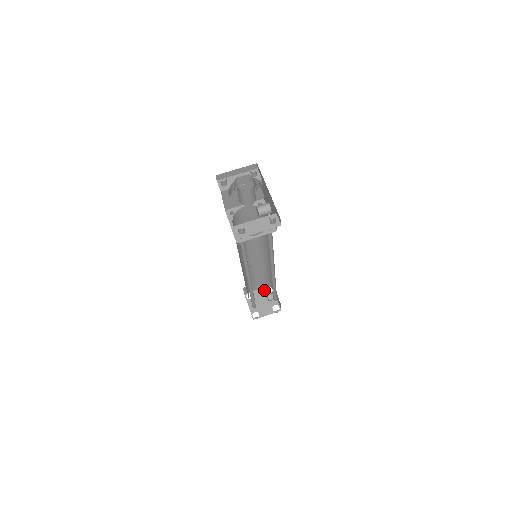
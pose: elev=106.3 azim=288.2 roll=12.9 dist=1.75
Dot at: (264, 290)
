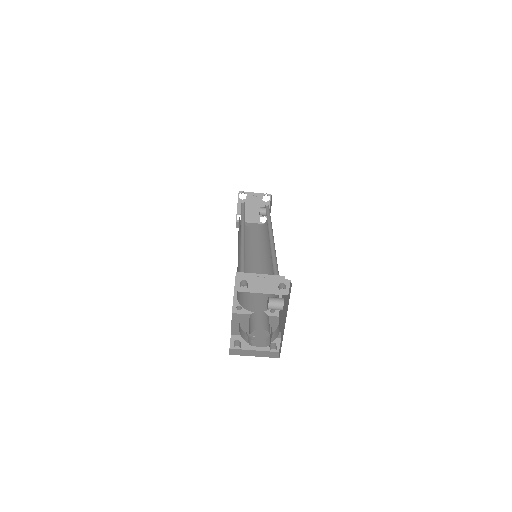
Dot at: (261, 196)
